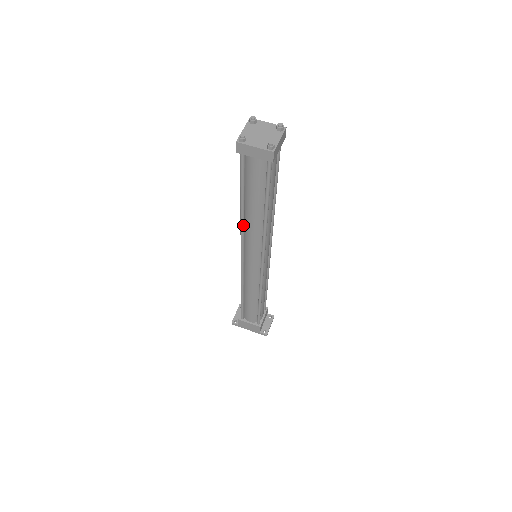
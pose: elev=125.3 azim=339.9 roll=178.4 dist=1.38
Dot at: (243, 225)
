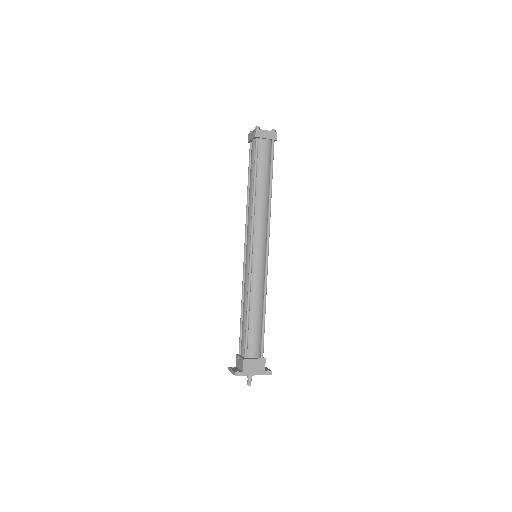
Dot at: (254, 207)
